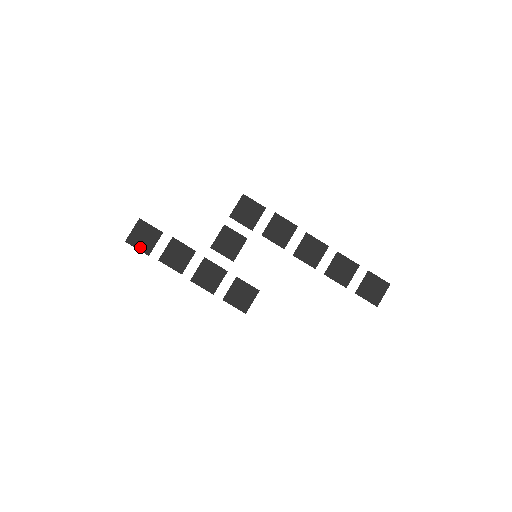
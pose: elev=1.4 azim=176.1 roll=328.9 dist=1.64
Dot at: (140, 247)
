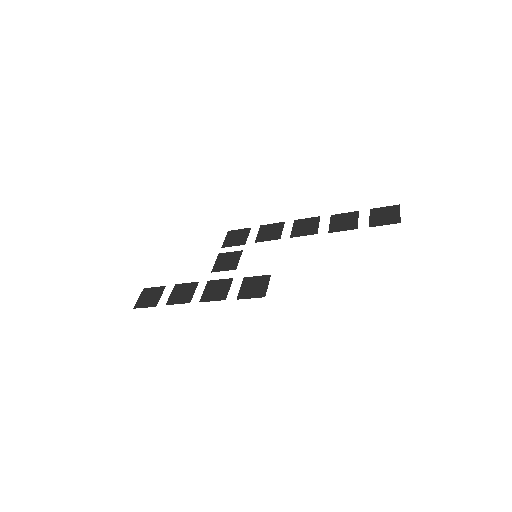
Dot at: (147, 305)
